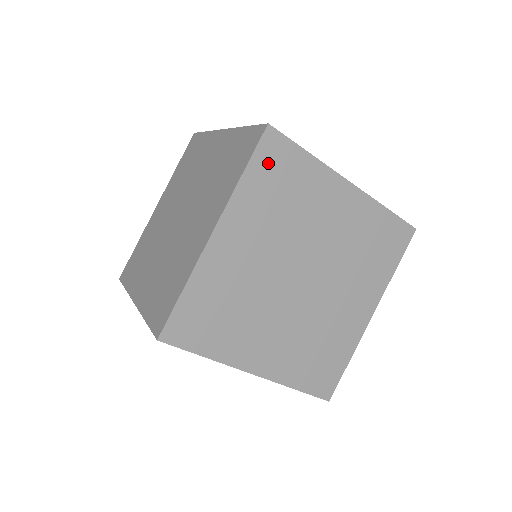
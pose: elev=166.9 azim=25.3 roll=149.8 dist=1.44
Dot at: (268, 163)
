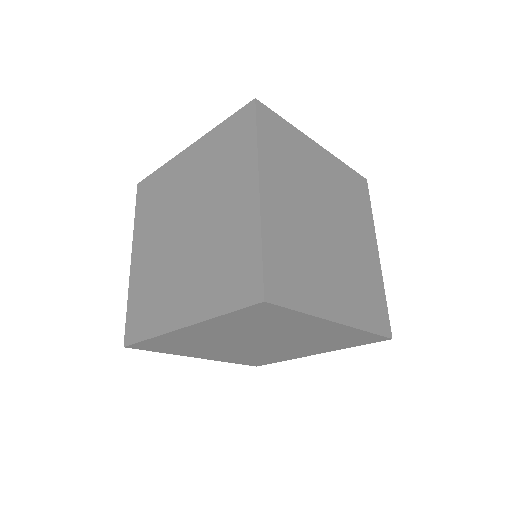
Dot at: (356, 182)
